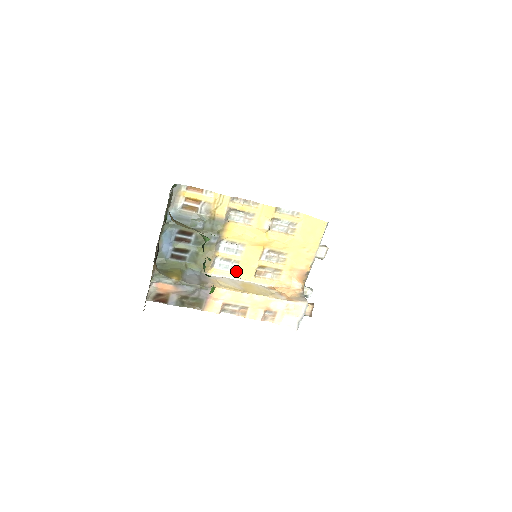
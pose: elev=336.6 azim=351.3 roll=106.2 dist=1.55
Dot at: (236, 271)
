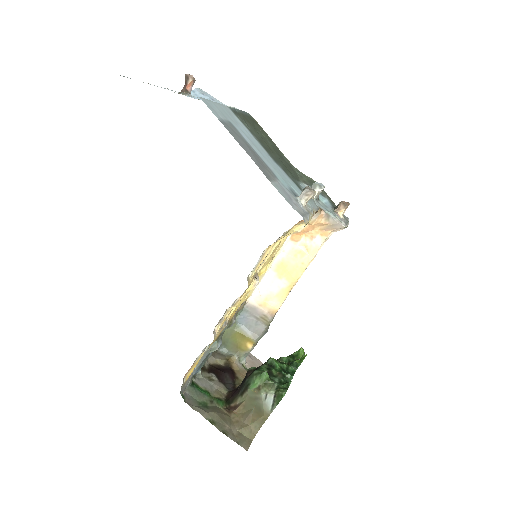
Dot at: occluded
